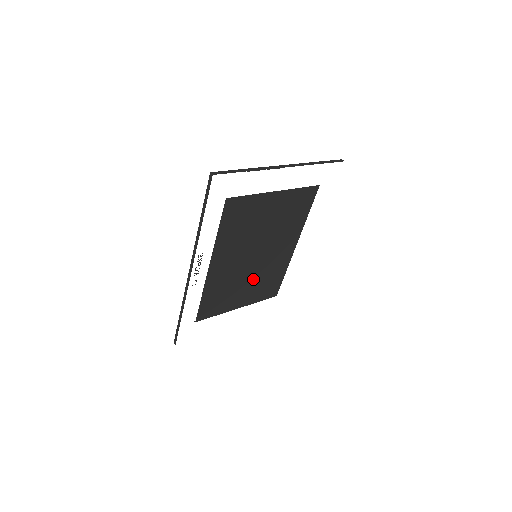
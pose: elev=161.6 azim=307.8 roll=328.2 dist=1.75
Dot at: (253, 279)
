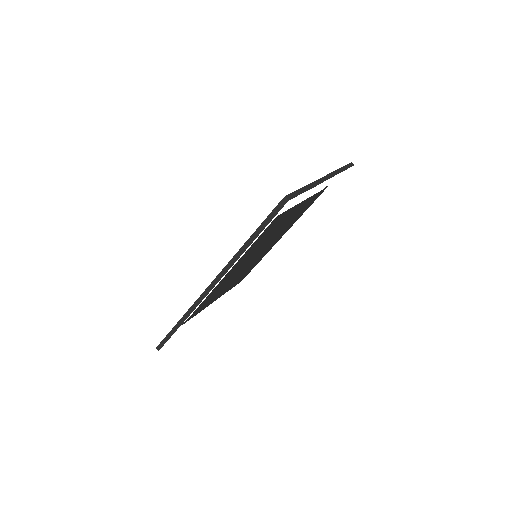
Dot at: (240, 274)
